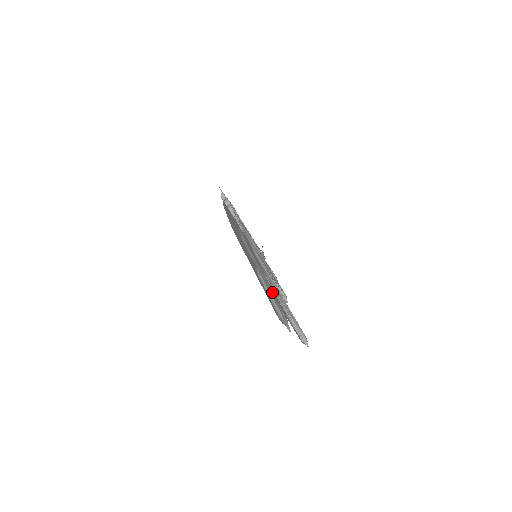
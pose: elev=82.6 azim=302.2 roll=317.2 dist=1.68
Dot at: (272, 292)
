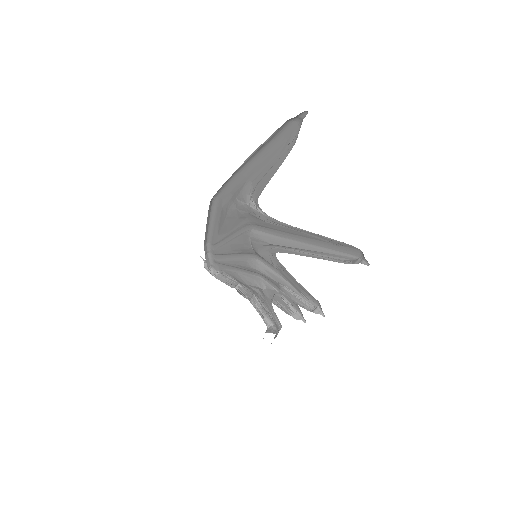
Dot at: (272, 153)
